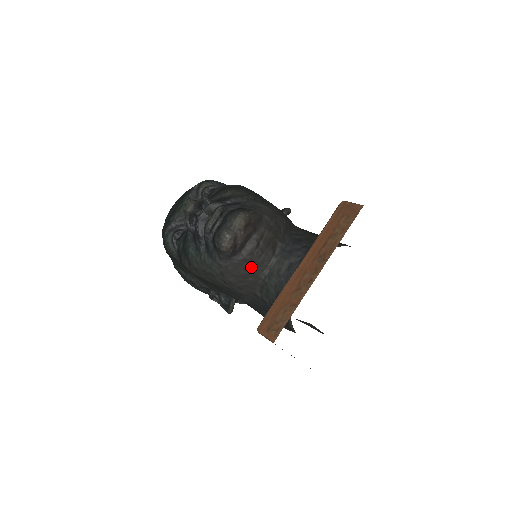
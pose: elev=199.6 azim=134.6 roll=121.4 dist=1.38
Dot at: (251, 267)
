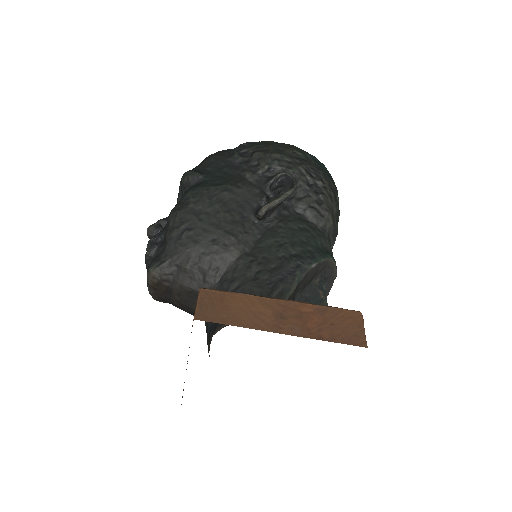
Dot at: (190, 313)
